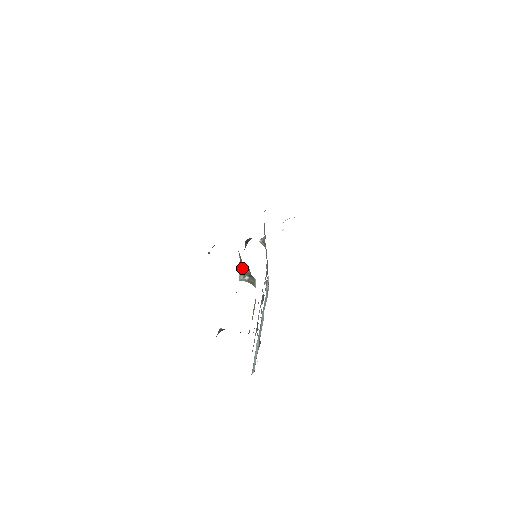
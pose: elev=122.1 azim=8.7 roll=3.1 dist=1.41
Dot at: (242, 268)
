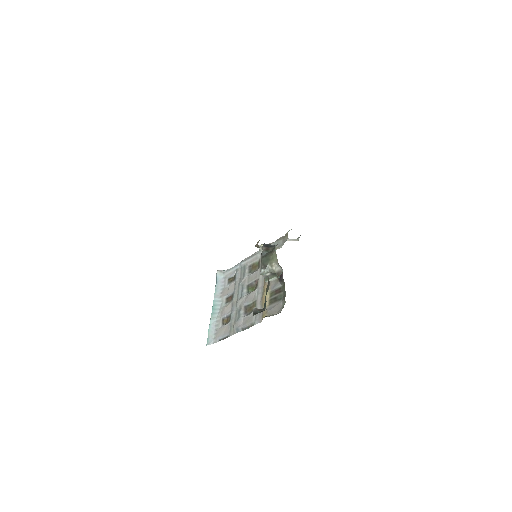
Dot at: (269, 266)
